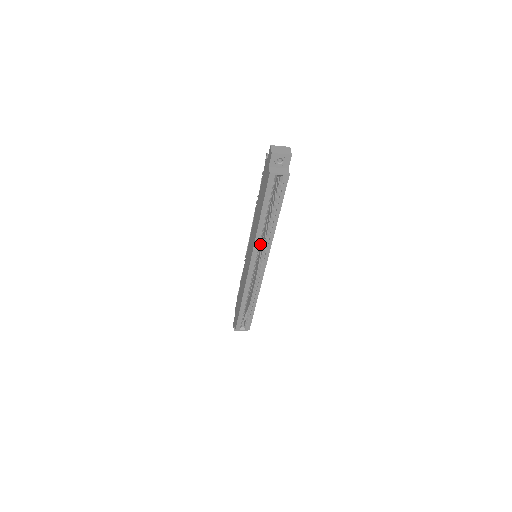
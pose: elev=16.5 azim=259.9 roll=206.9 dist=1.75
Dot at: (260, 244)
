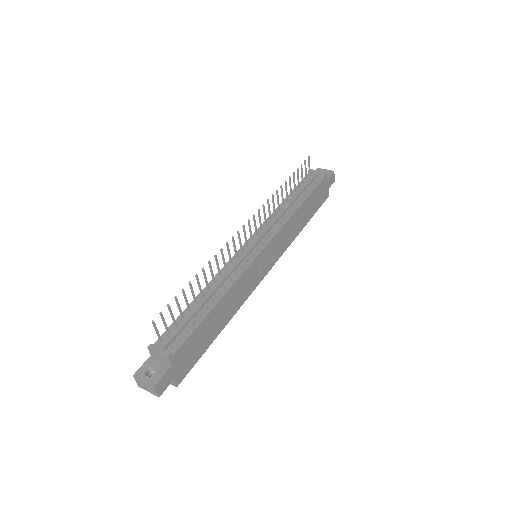
Dot at: occluded
